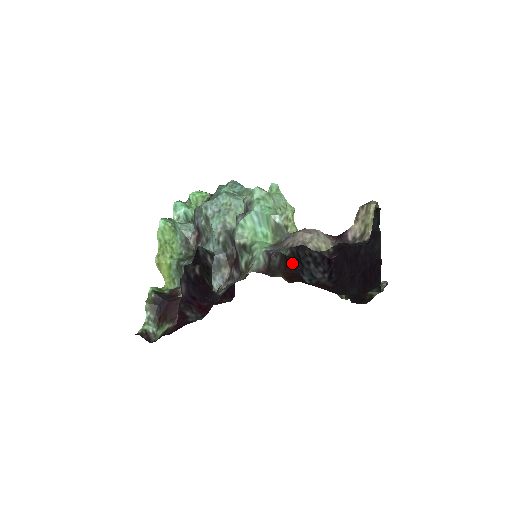
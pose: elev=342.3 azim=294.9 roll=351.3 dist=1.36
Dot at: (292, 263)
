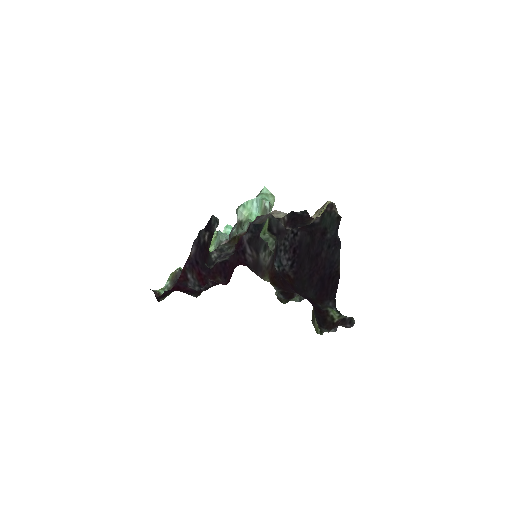
Dot at: occluded
